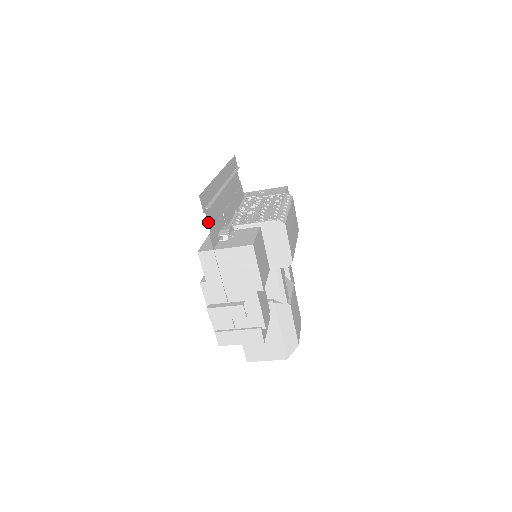
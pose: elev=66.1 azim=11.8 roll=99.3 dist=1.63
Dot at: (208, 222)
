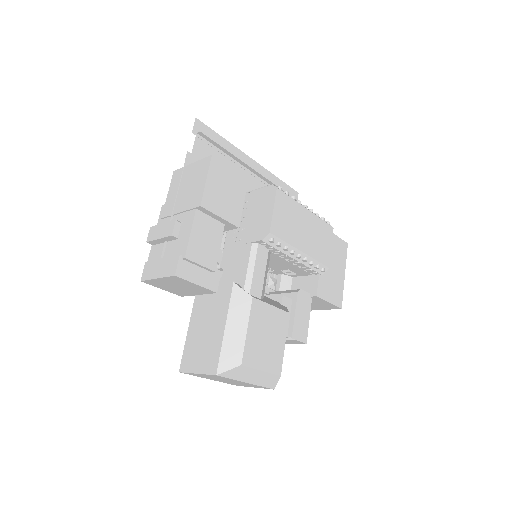
Dot at: (195, 146)
